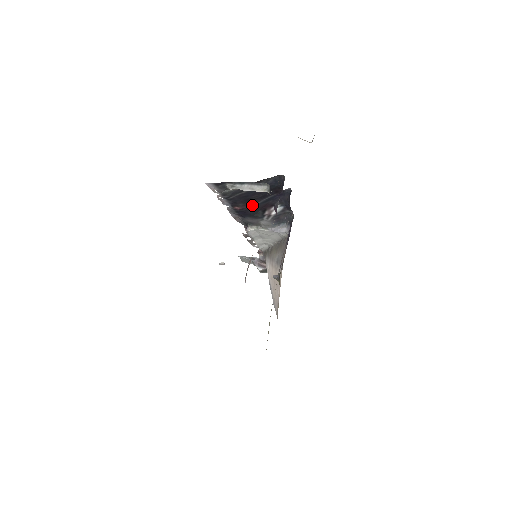
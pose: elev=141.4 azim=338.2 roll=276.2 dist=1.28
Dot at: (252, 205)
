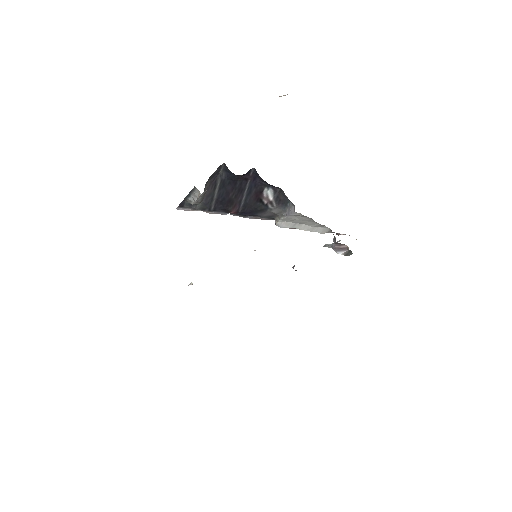
Dot at: (241, 203)
